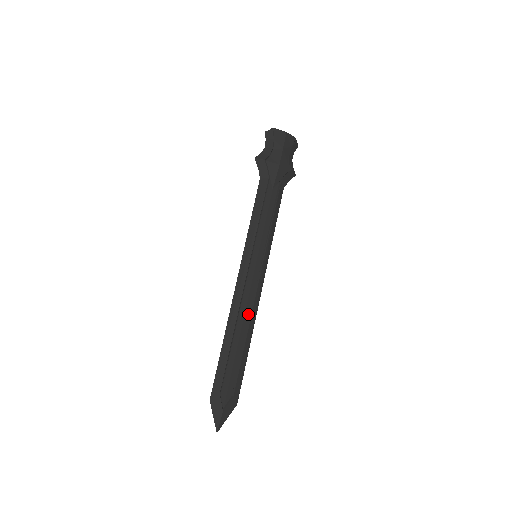
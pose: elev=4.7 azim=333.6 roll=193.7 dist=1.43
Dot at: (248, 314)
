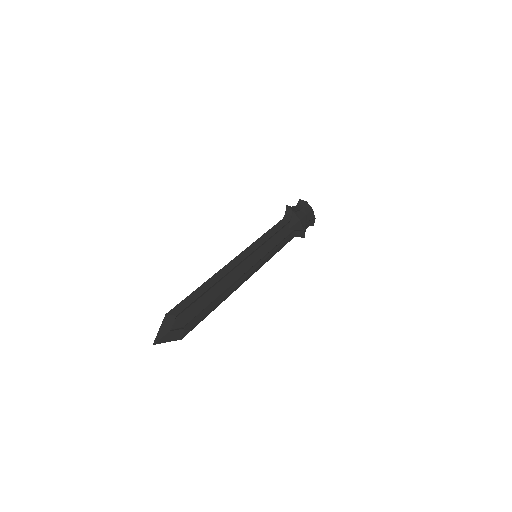
Dot at: (230, 283)
